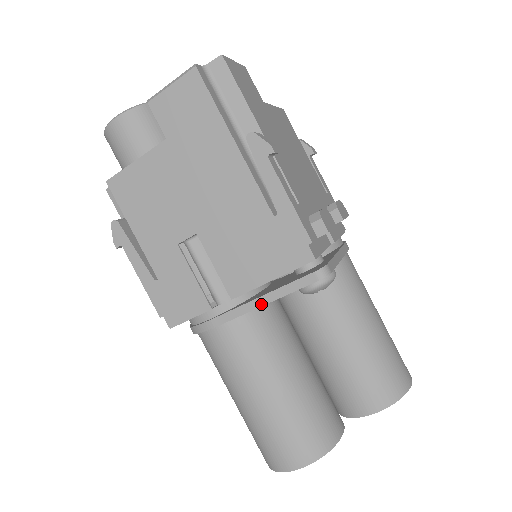
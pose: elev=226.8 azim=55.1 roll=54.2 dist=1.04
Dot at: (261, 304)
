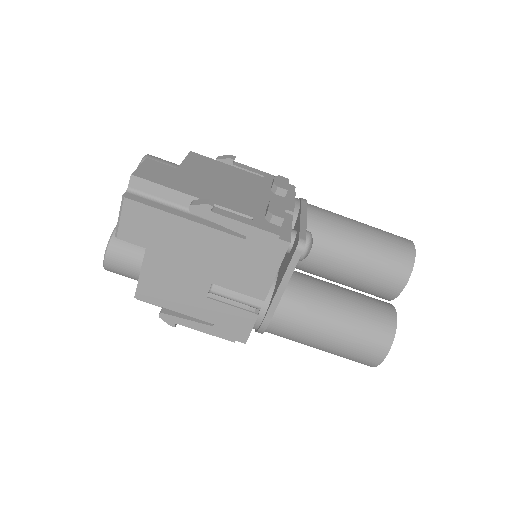
Dot at: (283, 290)
